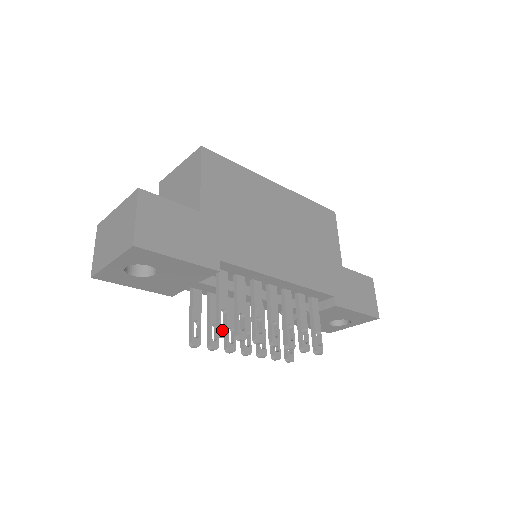
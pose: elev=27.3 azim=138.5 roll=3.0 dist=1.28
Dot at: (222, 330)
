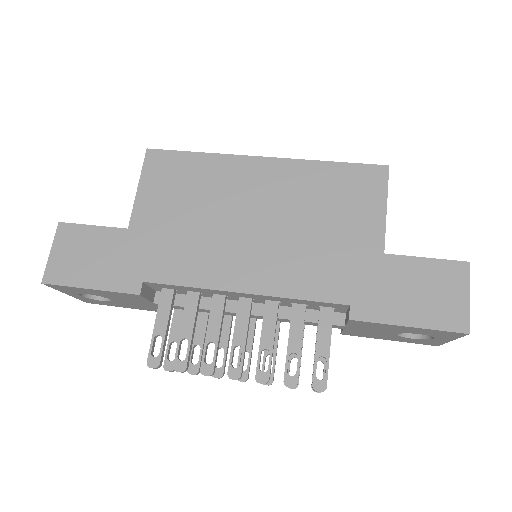
Dot at: (151, 360)
